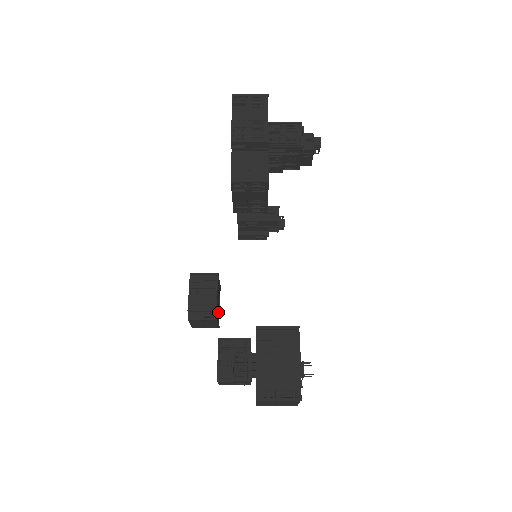
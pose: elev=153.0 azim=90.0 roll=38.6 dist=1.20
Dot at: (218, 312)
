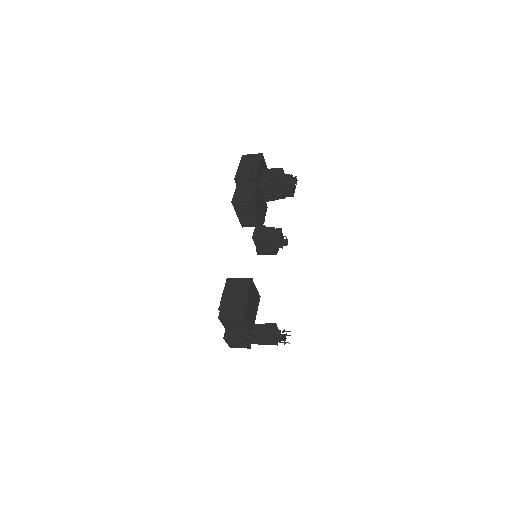
Dot at: occluded
